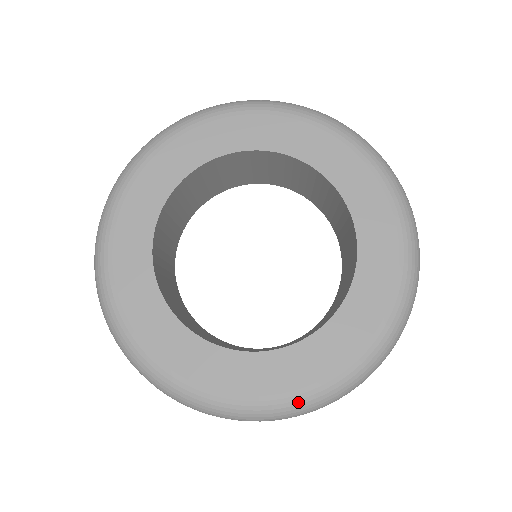
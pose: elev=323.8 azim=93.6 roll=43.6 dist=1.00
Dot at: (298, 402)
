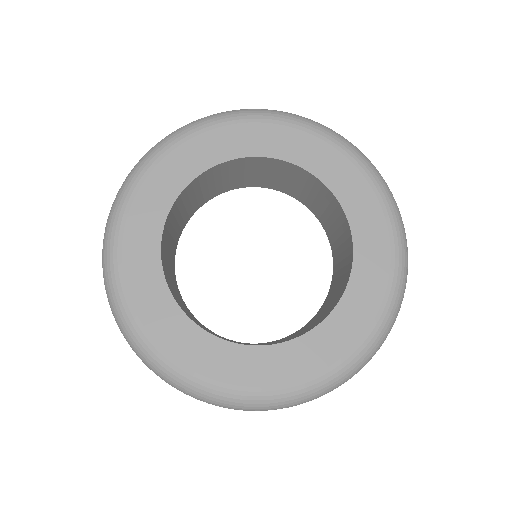
Dot at: (348, 366)
